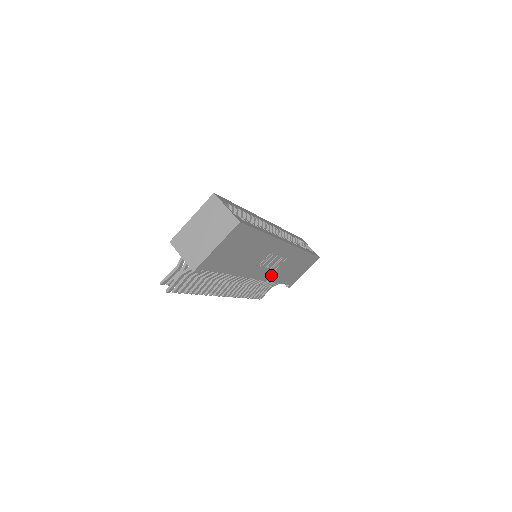
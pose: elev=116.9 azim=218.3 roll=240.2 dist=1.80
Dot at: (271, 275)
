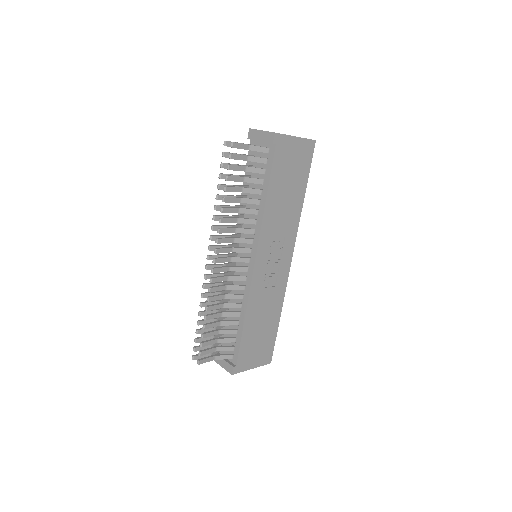
Dot at: (256, 291)
